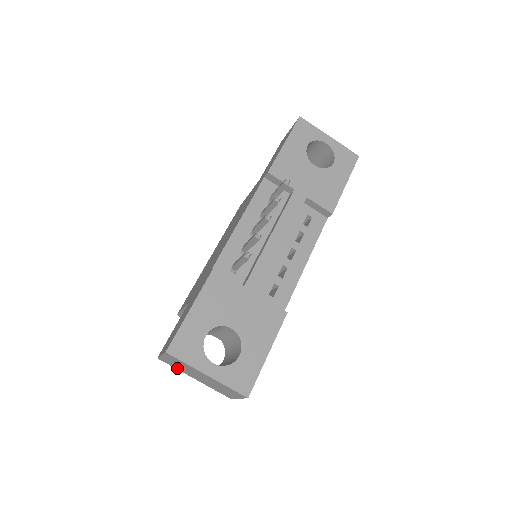
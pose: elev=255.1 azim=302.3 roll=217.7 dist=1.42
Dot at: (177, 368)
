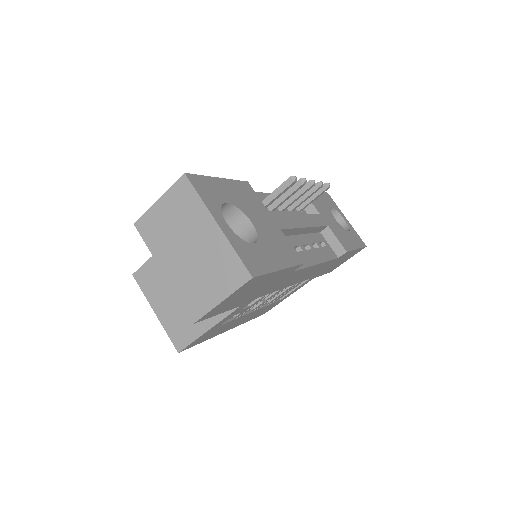
Dot at: (153, 243)
